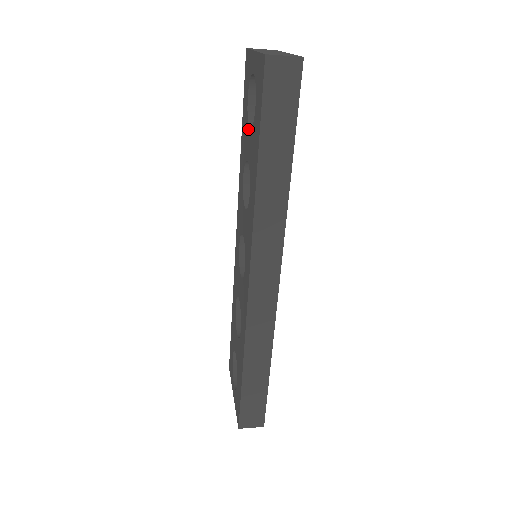
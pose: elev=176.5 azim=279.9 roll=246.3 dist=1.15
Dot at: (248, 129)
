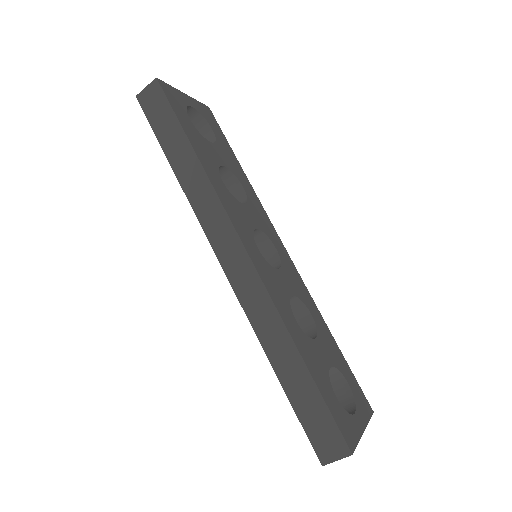
Dot at: occluded
